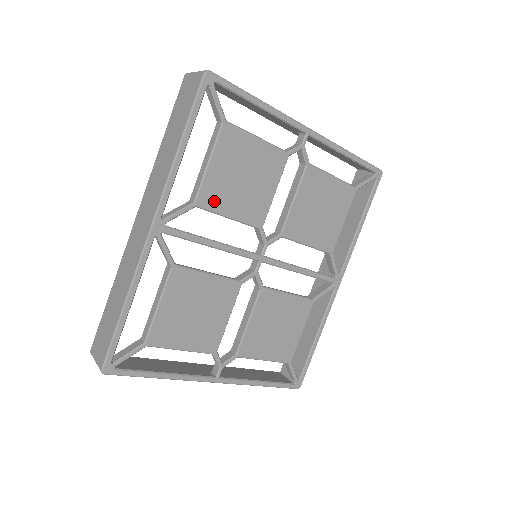
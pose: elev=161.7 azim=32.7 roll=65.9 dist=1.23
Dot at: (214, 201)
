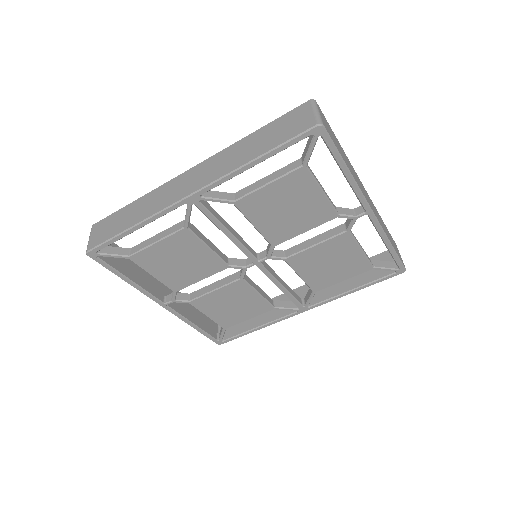
Dot at: (251, 209)
